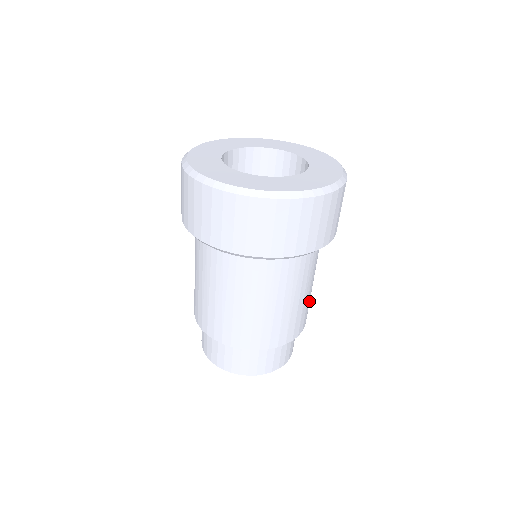
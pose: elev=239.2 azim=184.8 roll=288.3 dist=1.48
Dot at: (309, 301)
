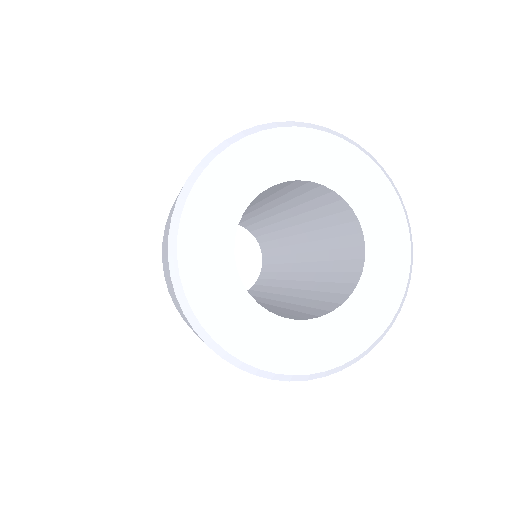
Dot at: occluded
